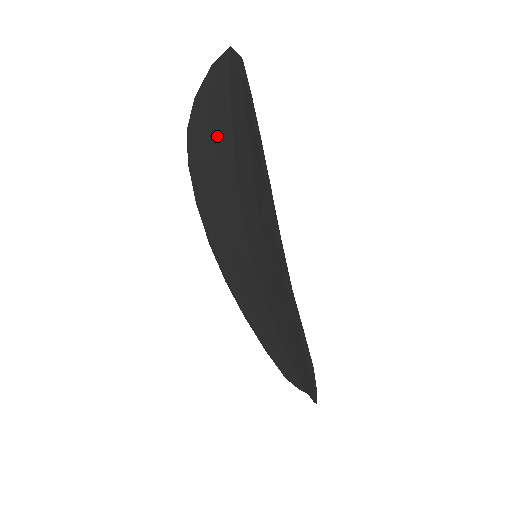
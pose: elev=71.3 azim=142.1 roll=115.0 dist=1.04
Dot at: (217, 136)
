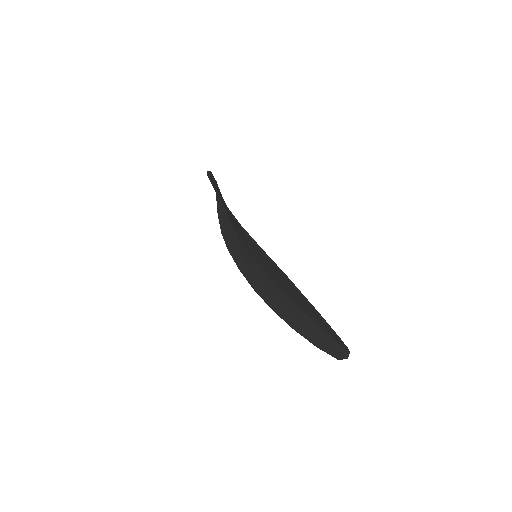
Dot at: (224, 217)
